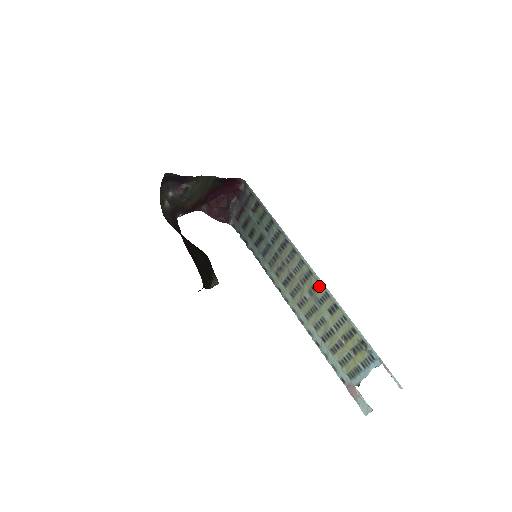
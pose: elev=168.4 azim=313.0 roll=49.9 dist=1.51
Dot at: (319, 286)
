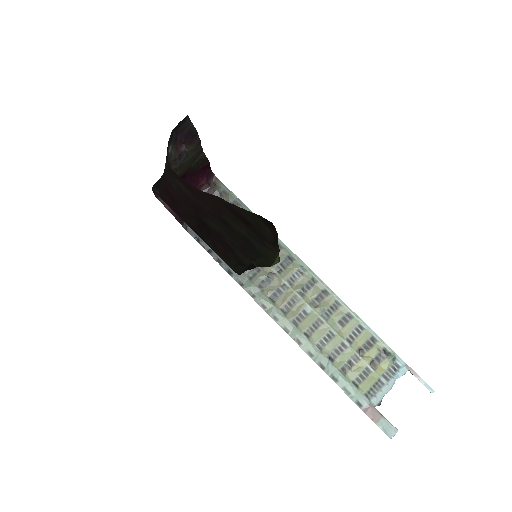
Dot at: (326, 295)
